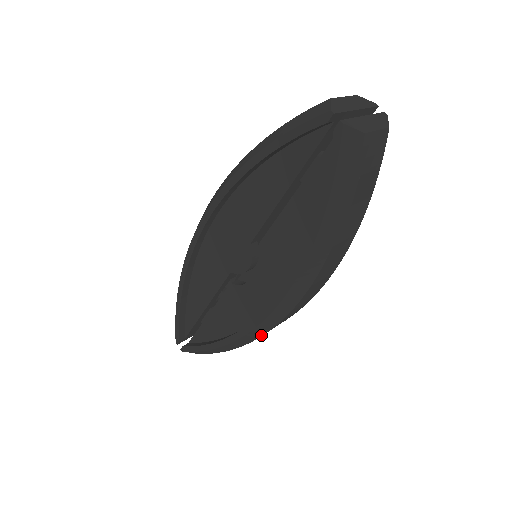
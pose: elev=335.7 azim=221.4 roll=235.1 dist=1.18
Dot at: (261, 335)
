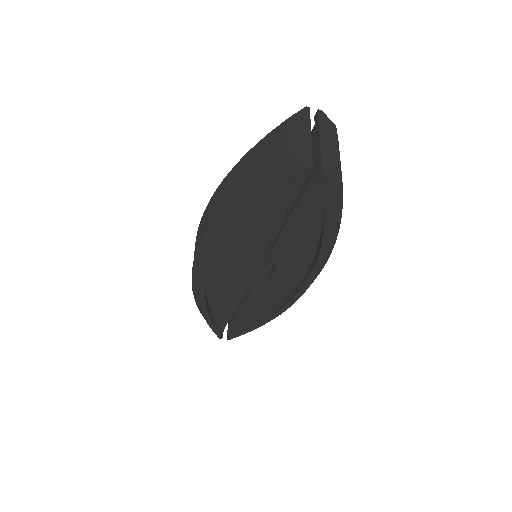
Dot at: occluded
